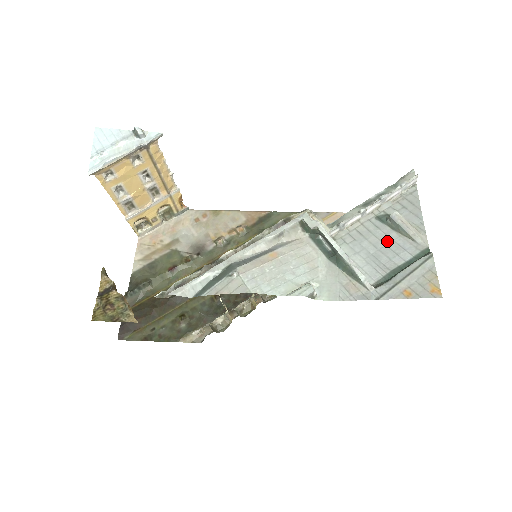
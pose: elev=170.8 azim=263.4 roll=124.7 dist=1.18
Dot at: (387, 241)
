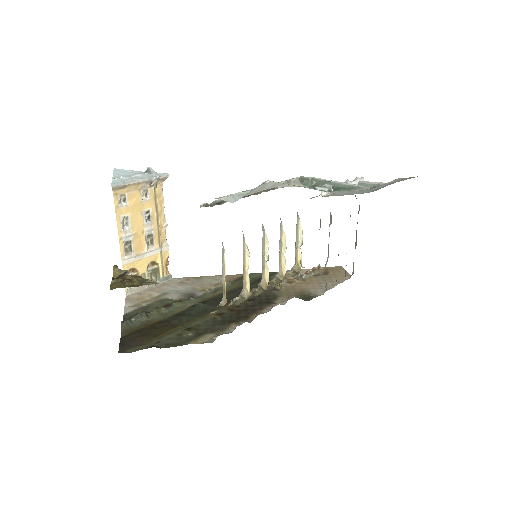
Dot at: occluded
